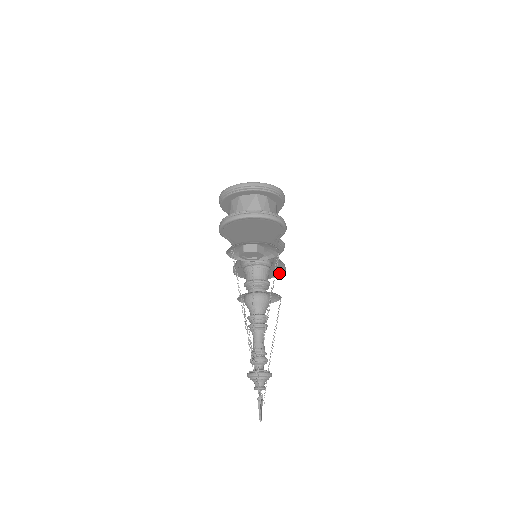
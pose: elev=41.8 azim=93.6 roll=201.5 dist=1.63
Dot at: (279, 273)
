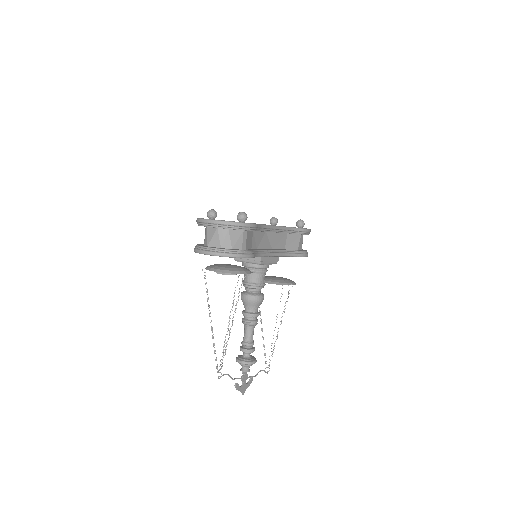
Dot at: occluded
